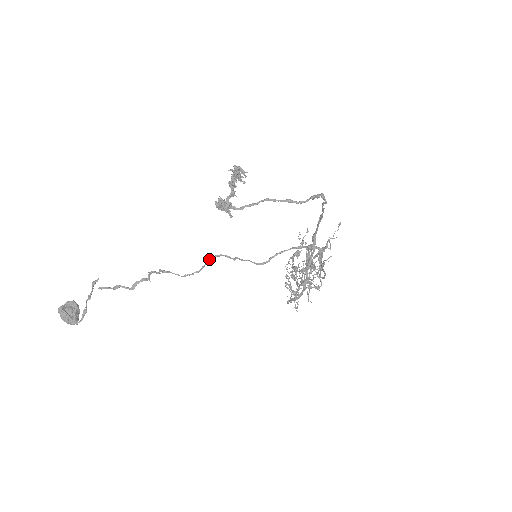
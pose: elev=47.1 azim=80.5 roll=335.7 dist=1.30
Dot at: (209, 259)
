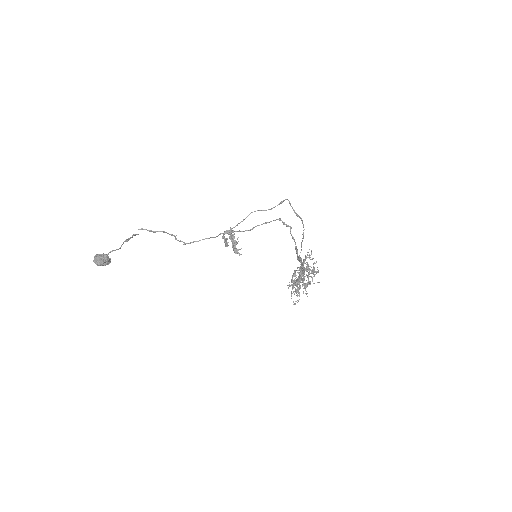
Dot at: (219, 234)
